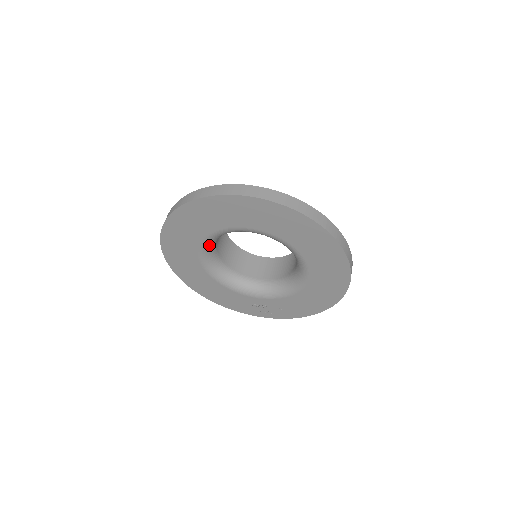
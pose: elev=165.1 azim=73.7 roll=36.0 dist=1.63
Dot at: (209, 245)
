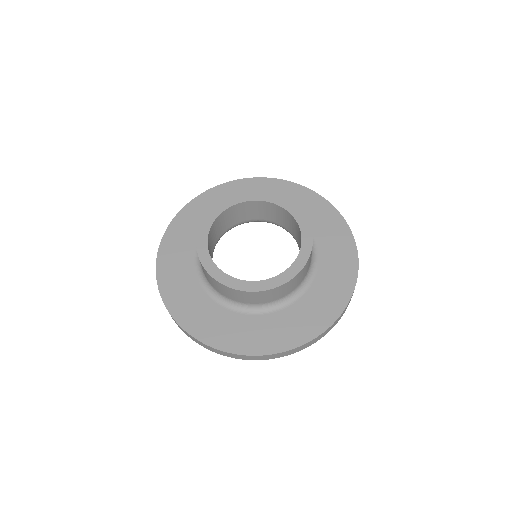
Dot at: occluded
